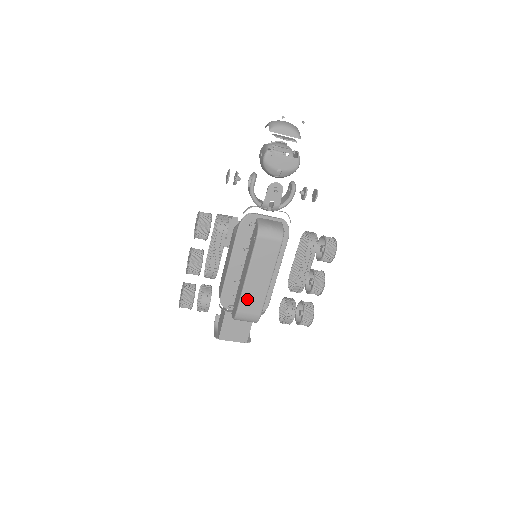
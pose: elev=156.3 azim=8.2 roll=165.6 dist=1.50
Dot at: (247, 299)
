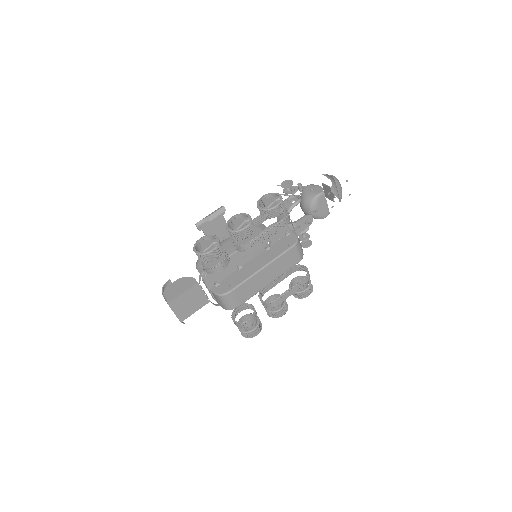
Dot at: (246, 286)
